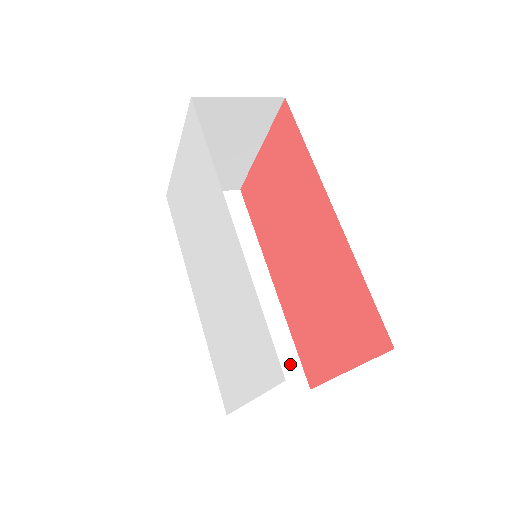
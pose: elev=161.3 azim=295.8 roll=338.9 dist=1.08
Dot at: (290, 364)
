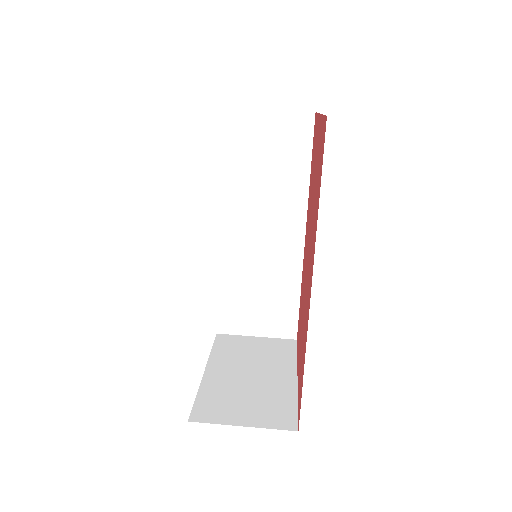
Dot at: (288, 315)
